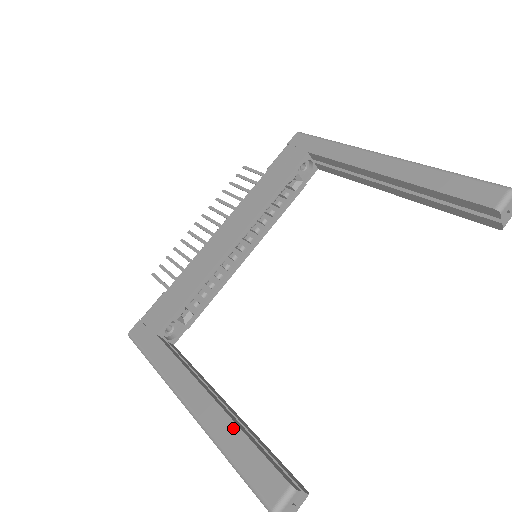
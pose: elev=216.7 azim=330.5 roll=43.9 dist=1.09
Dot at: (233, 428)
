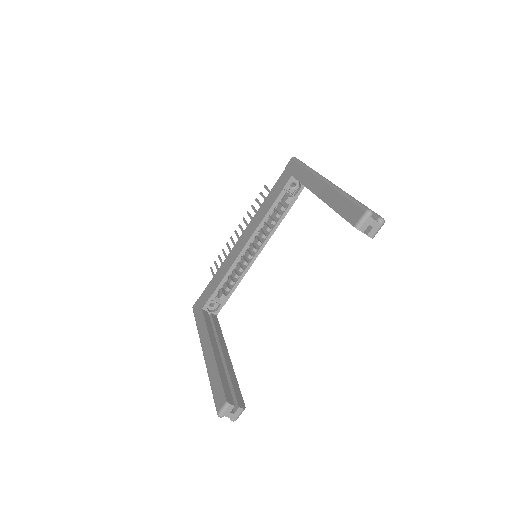
Dot at: (215, 368)
